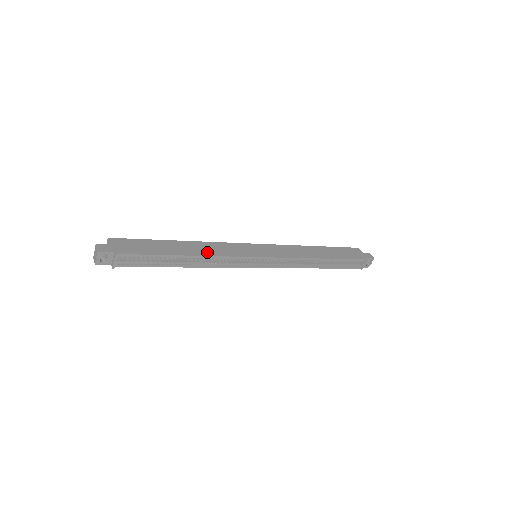
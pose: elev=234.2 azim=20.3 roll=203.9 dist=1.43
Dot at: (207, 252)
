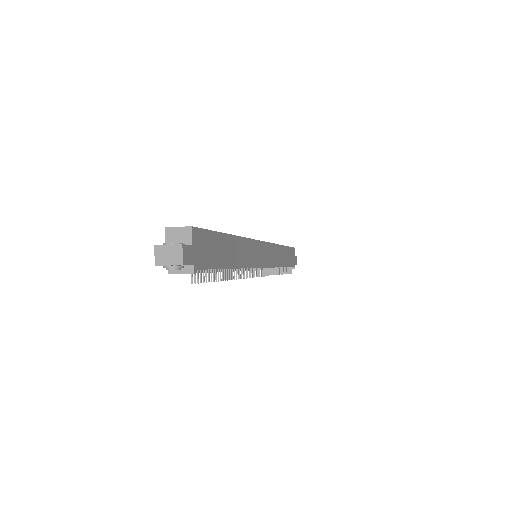
Dot at: (244, 260)
